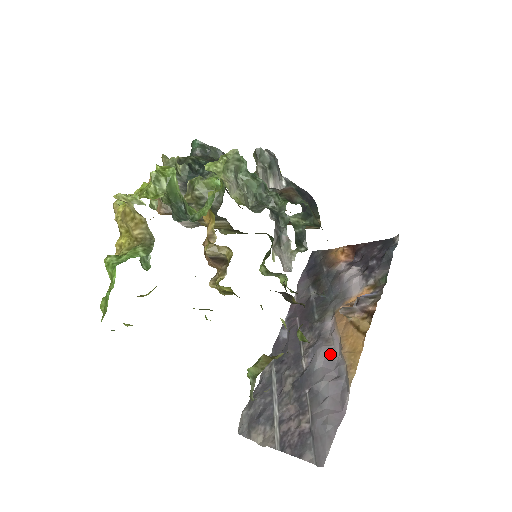
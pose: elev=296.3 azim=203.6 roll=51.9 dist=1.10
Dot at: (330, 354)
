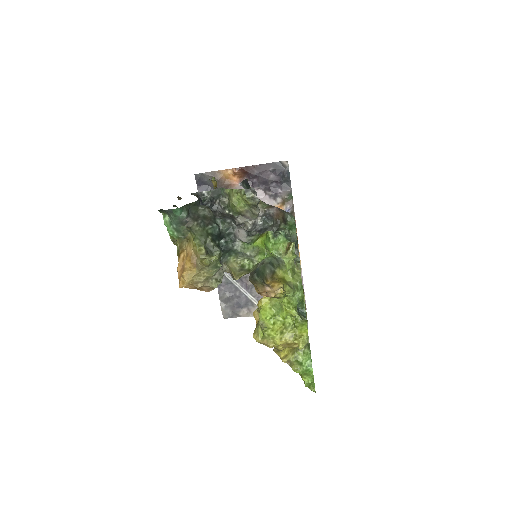
Dot at: occluded
